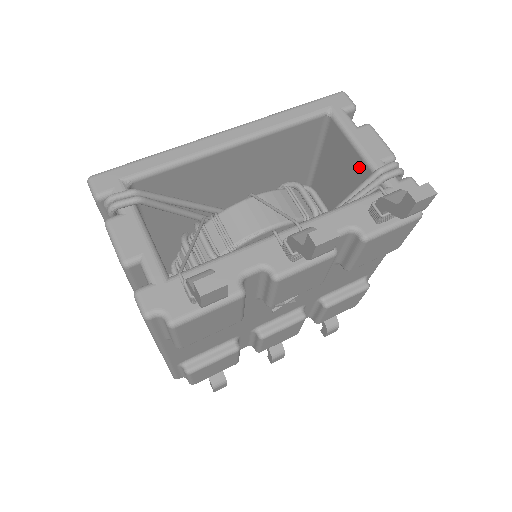
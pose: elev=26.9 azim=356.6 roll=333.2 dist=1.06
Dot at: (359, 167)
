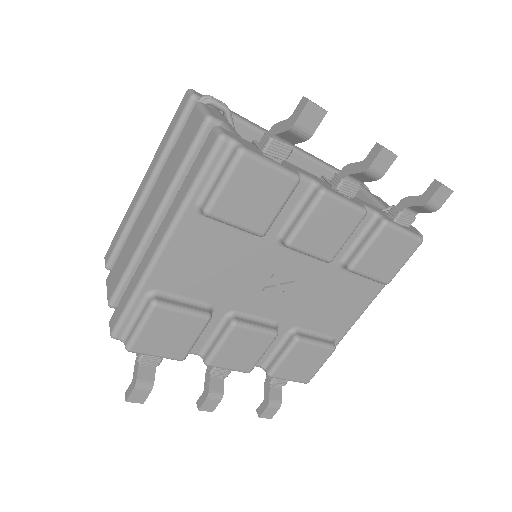
Dot at: occluded
